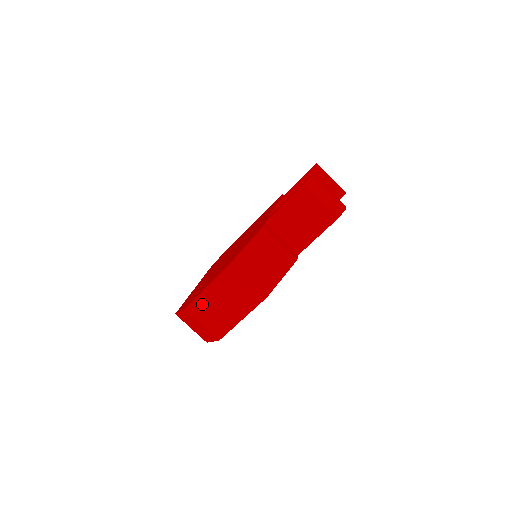
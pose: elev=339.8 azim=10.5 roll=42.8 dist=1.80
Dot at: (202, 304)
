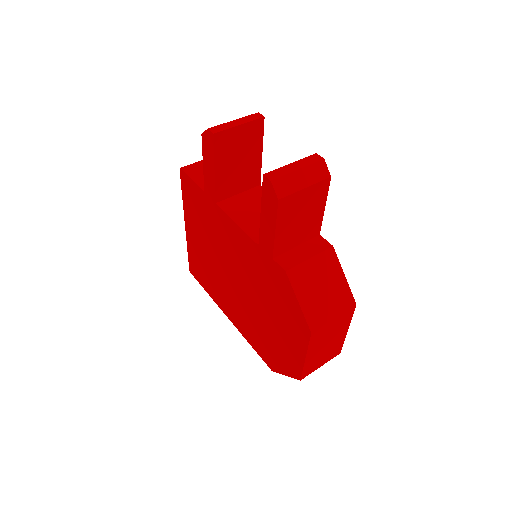
Dot at: (311, 364)
